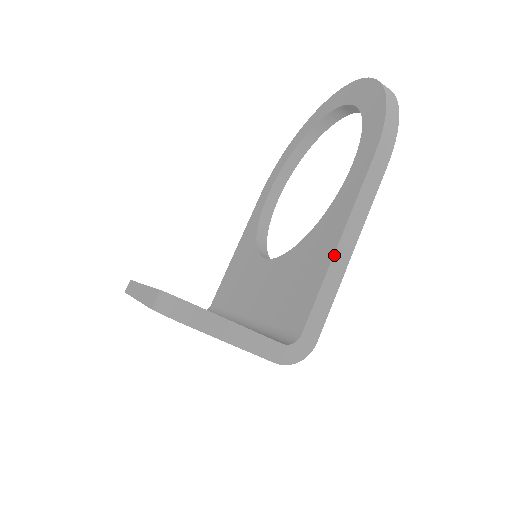
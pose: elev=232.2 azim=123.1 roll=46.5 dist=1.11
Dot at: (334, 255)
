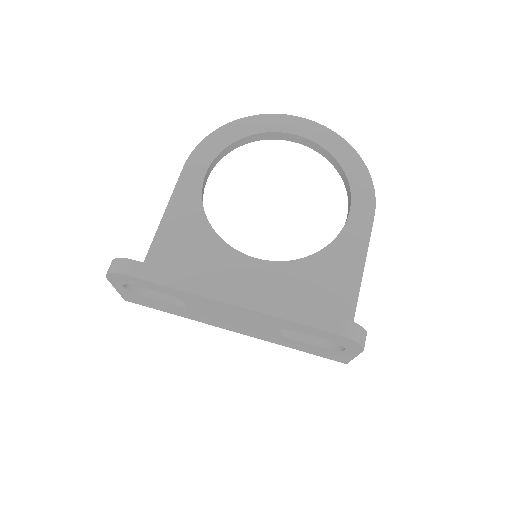
Dot at: occluded
